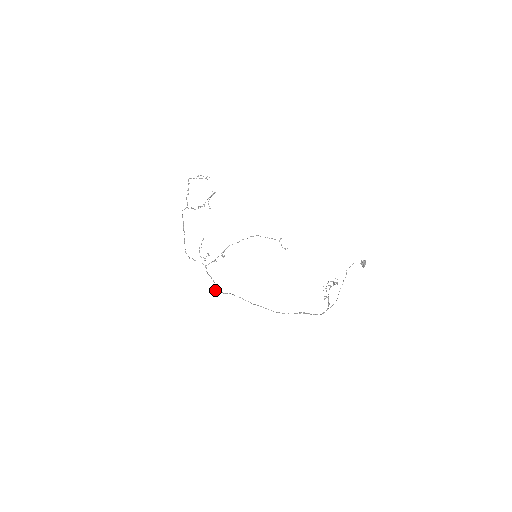
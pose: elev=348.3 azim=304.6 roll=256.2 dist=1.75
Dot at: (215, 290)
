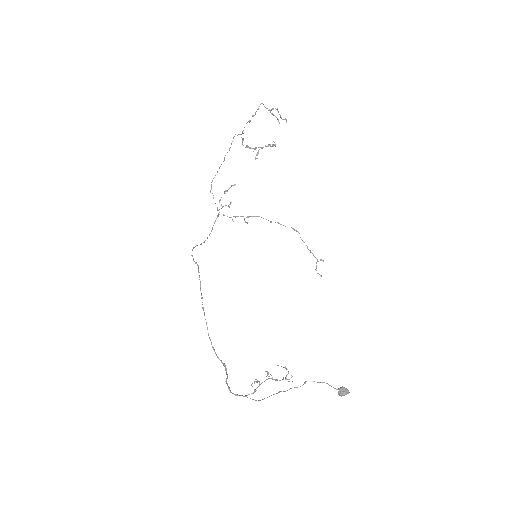
Dot at: (193, 248)
